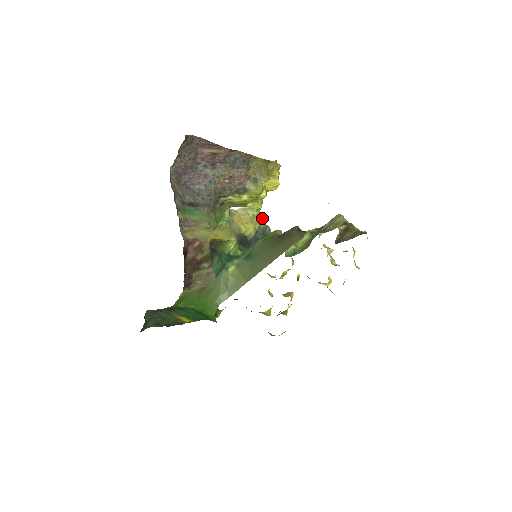
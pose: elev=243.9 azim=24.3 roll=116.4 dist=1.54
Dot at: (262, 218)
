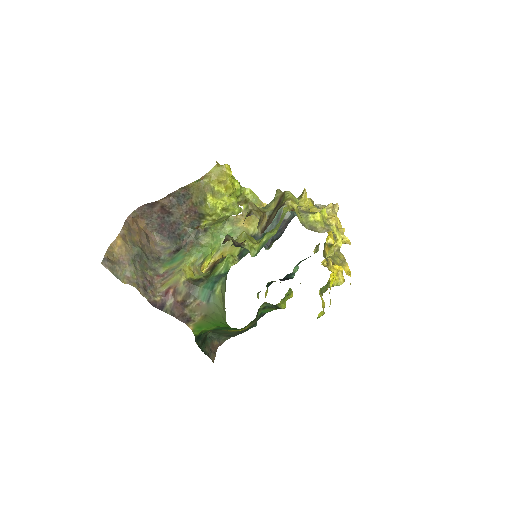
Dot at: occluded
